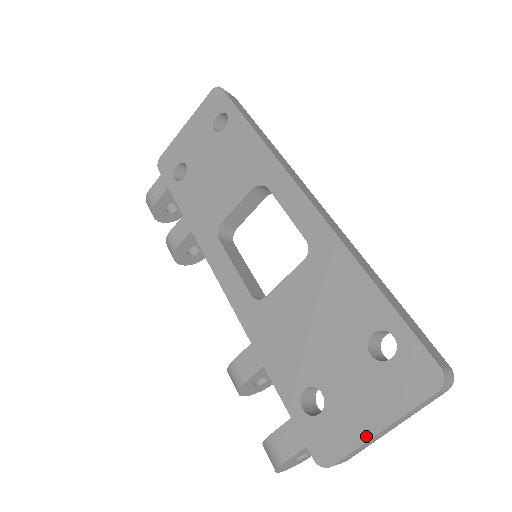
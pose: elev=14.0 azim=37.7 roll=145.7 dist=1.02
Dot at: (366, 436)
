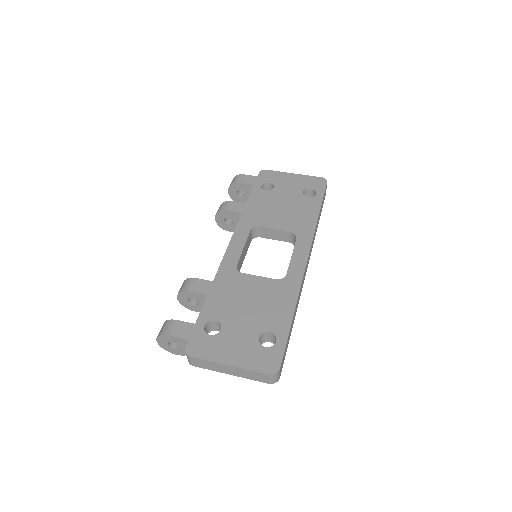
Dot at: (220, 361)
